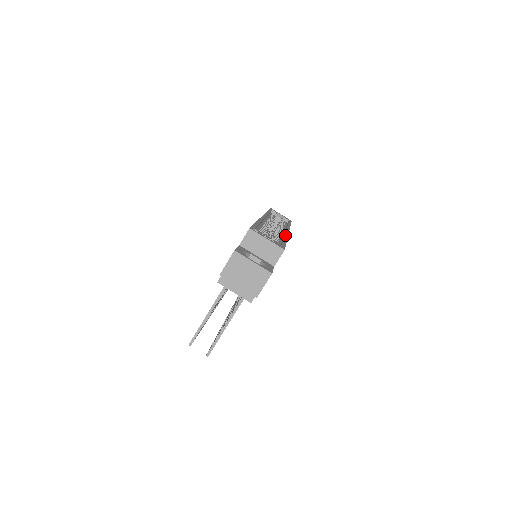
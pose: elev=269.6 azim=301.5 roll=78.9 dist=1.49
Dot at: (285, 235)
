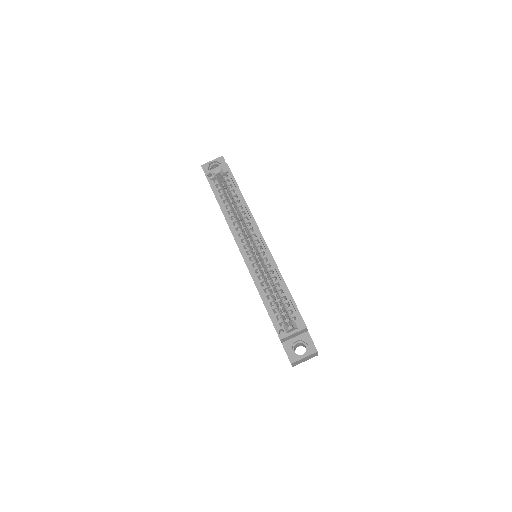
Dot at: (275, 269)
